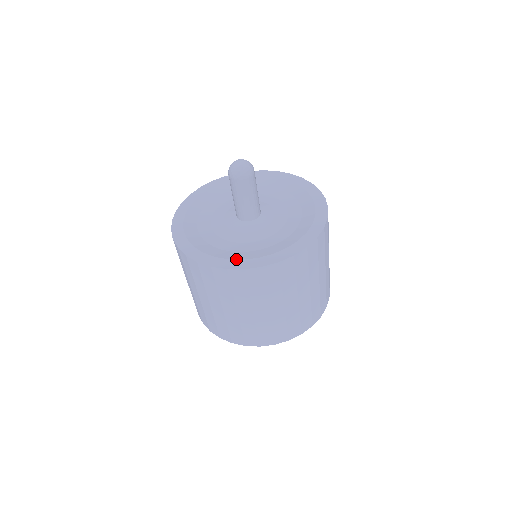
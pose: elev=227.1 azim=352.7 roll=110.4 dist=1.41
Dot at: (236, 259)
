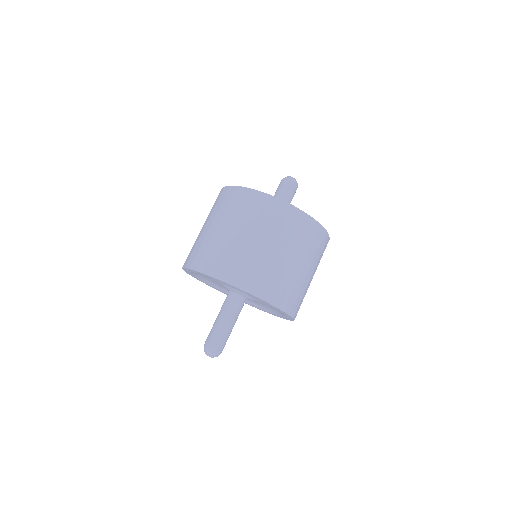
Dot at: occluded
